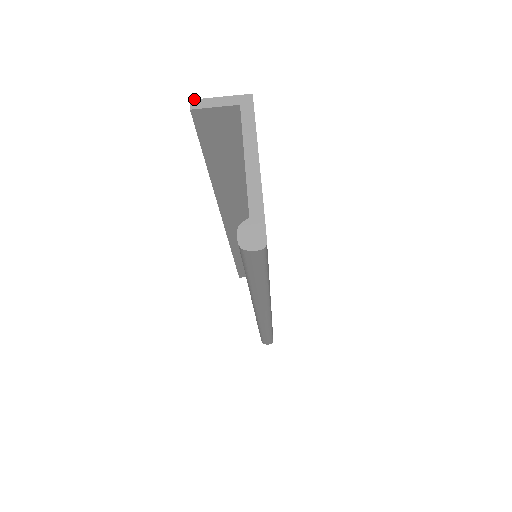
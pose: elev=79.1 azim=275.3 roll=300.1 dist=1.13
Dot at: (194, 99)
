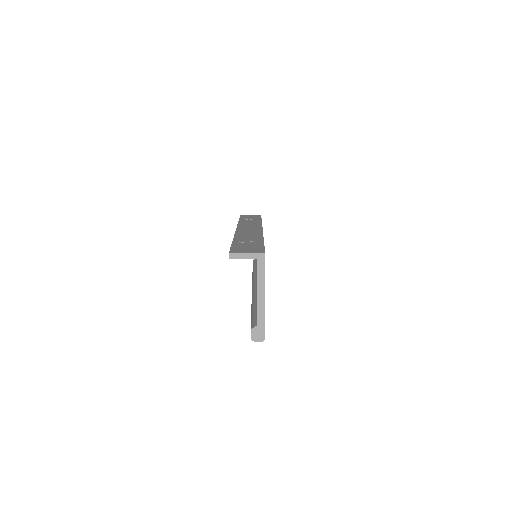
Dot at: (231, 252)
